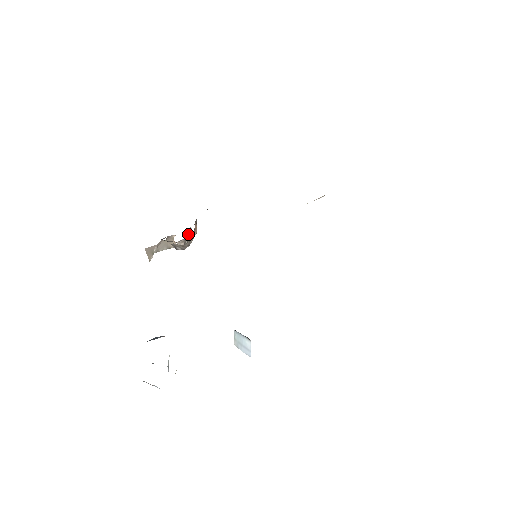
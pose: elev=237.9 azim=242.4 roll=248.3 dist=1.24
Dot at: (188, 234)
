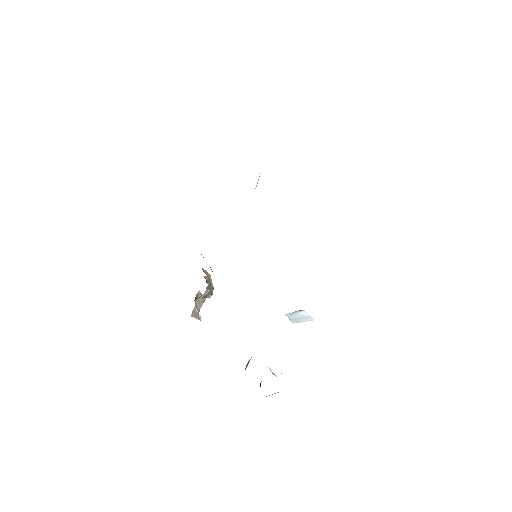
Dot at: (206, 281)
